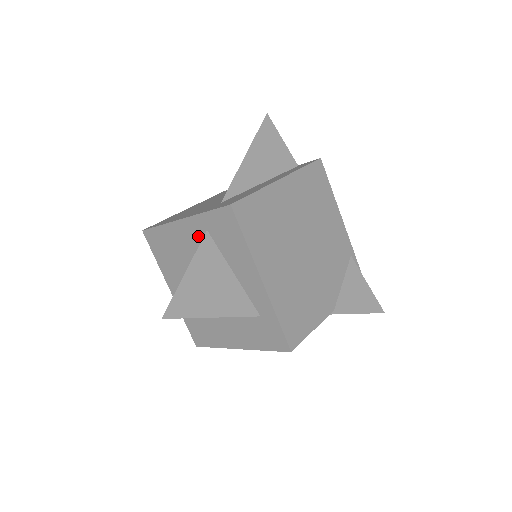
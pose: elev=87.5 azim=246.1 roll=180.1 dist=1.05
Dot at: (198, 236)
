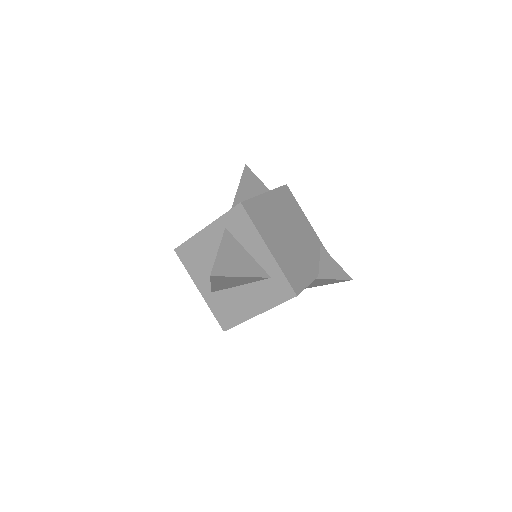
Dot at: (219, 235)
